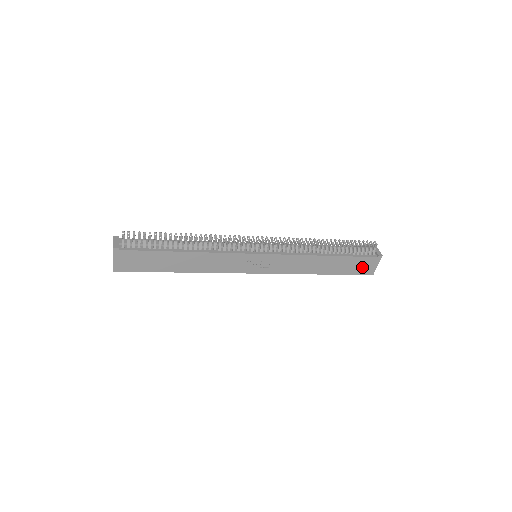
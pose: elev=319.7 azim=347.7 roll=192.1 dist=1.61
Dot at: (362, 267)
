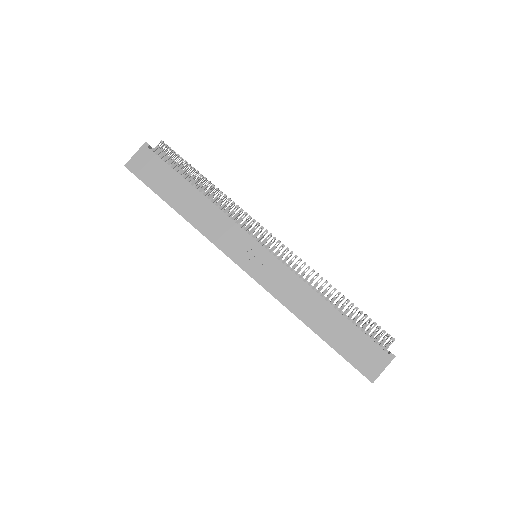
Dot at: (364, 357)
